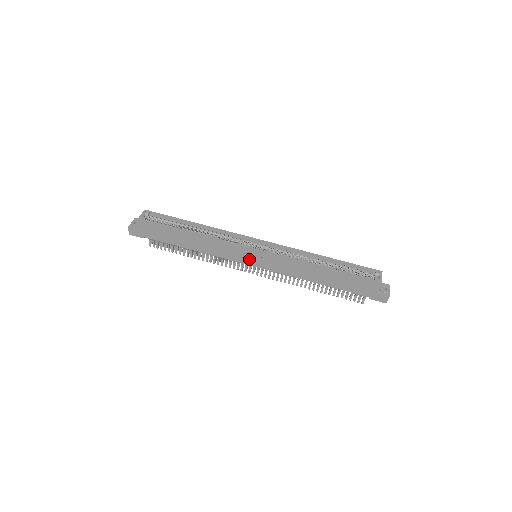
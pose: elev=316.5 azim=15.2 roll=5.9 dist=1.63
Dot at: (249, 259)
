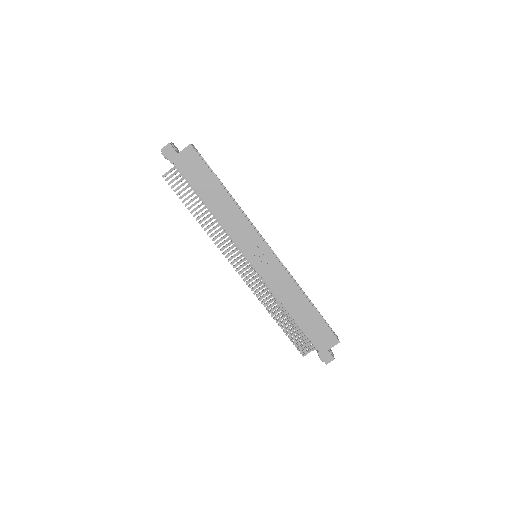
Dot at: (254, 253)
